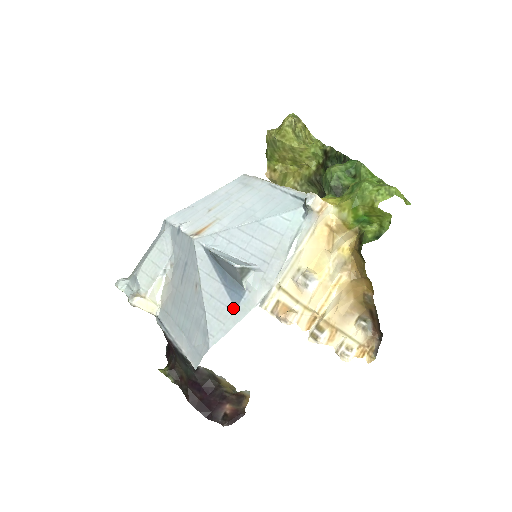
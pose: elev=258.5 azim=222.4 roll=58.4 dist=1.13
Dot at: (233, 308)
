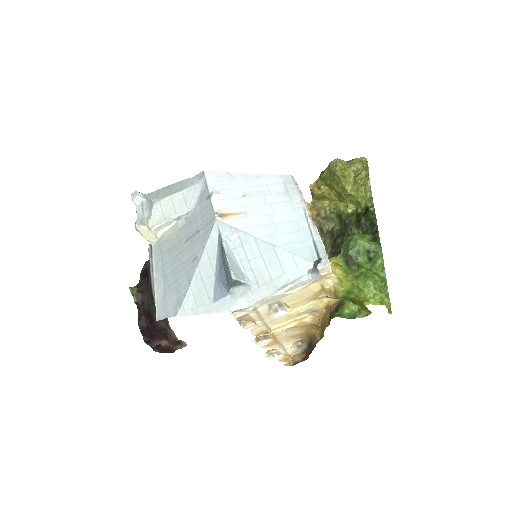
Dot at: (211, 300)
